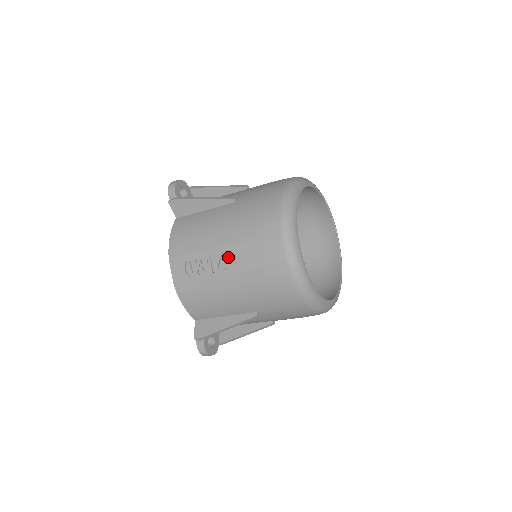
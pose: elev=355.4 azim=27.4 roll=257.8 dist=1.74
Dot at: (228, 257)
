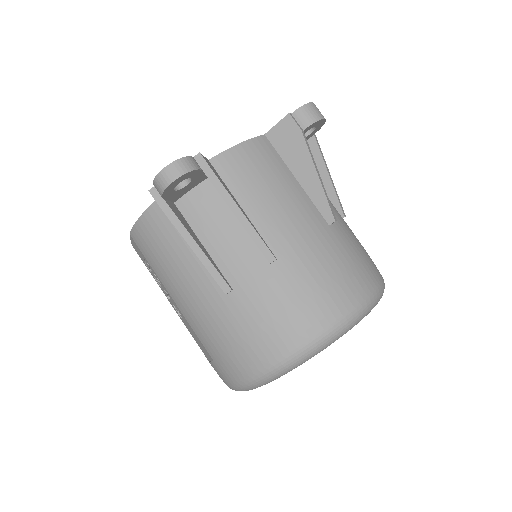
Dot at: (183, 318)
